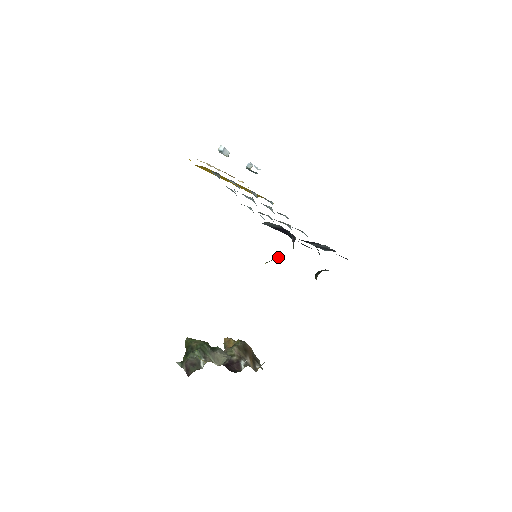
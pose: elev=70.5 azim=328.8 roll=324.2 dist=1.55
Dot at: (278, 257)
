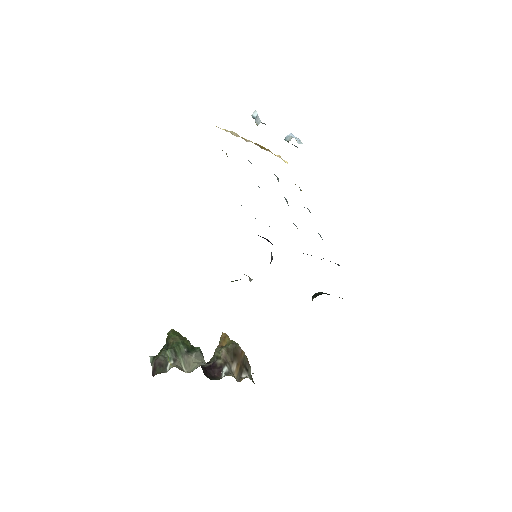
Dot at: (249, 277)
